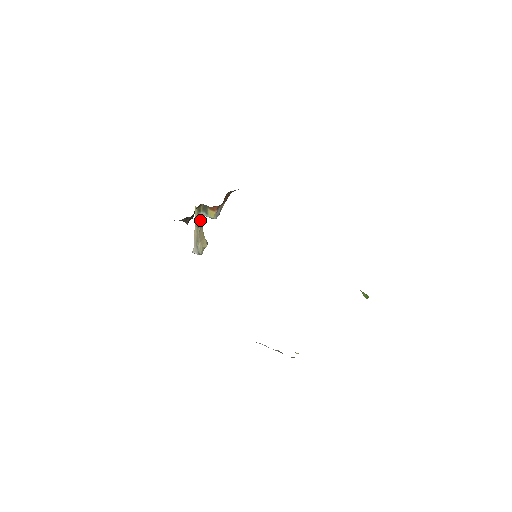
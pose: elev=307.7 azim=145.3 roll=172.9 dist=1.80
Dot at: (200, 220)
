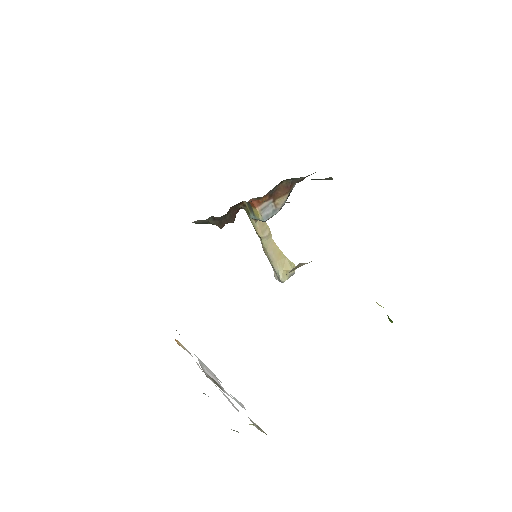
Dot at: (259, 228)
